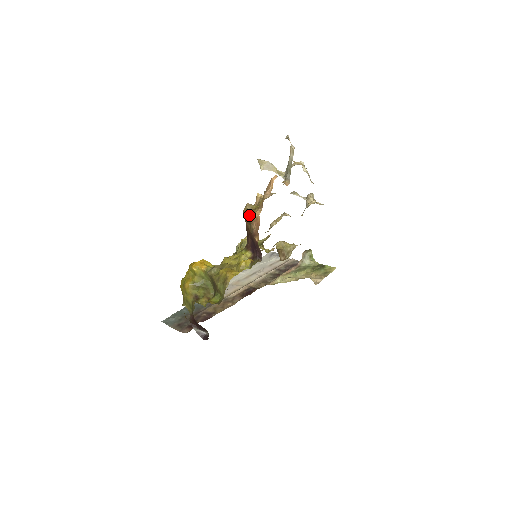
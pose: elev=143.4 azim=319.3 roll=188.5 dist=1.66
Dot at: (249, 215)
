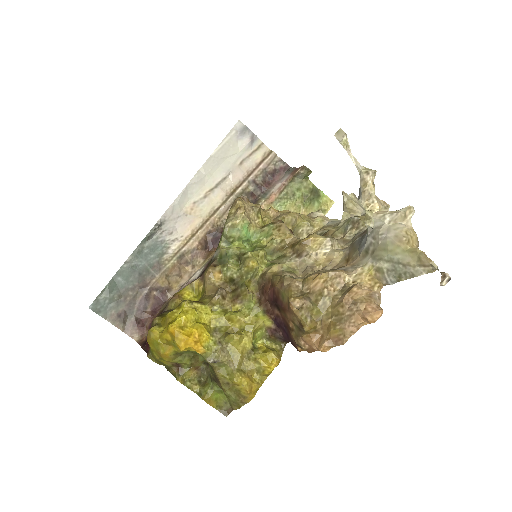
Dot at: (305, 332)
